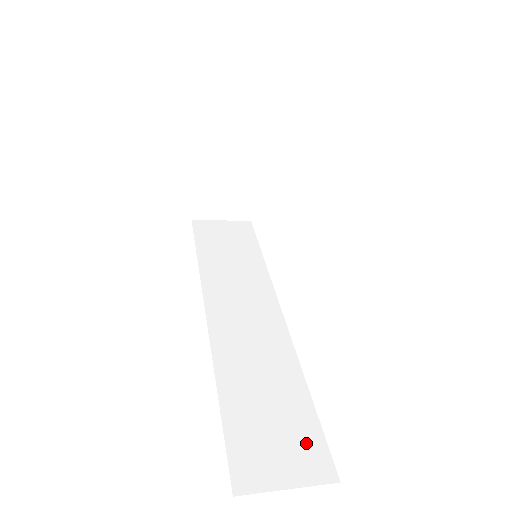
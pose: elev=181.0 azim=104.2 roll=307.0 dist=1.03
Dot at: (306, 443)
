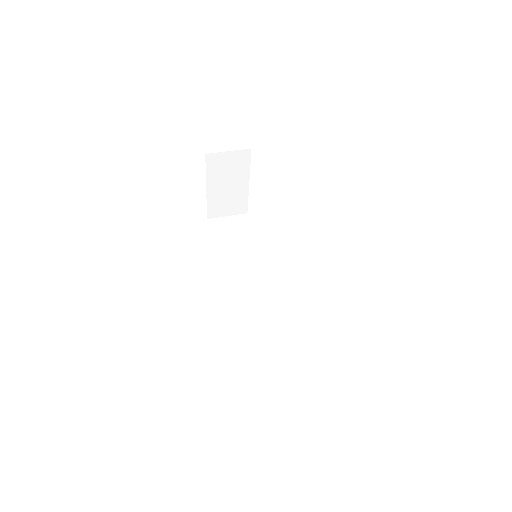
Dot at: (295, 357)
